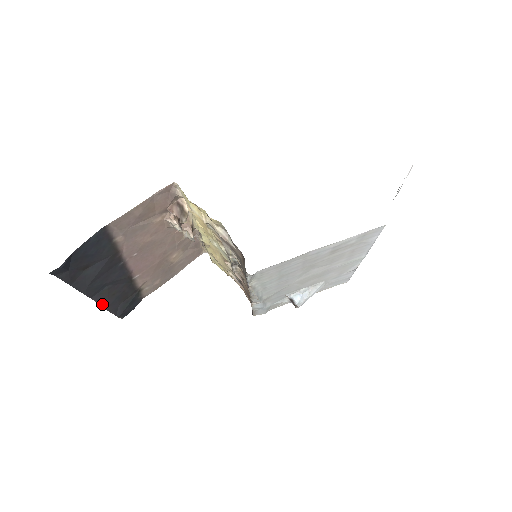
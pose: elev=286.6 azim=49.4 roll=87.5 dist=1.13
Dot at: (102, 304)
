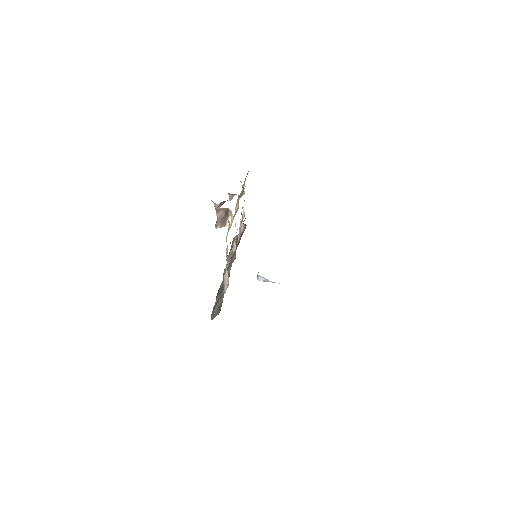
Dot at: occluded
